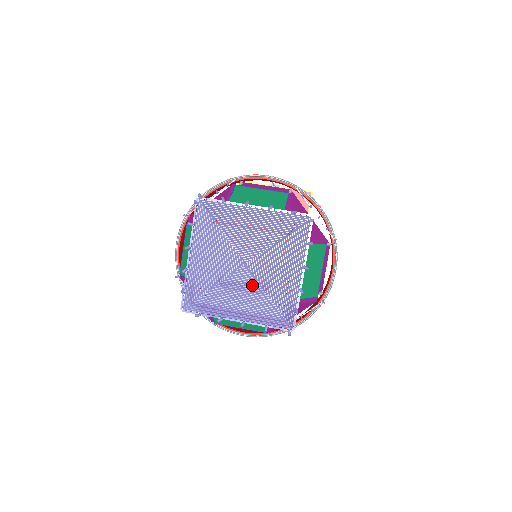
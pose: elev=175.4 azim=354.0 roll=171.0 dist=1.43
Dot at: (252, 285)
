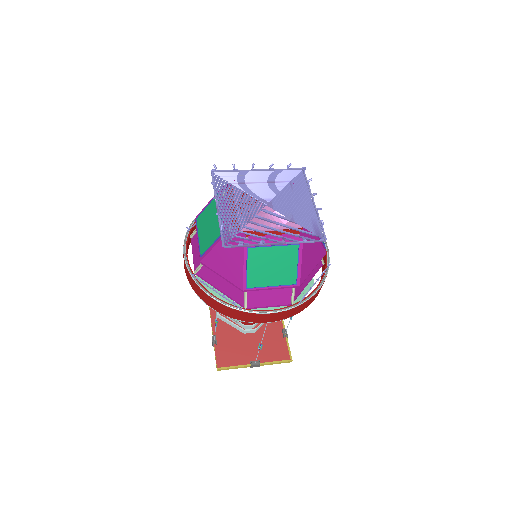
Dot at: (278, 217)
